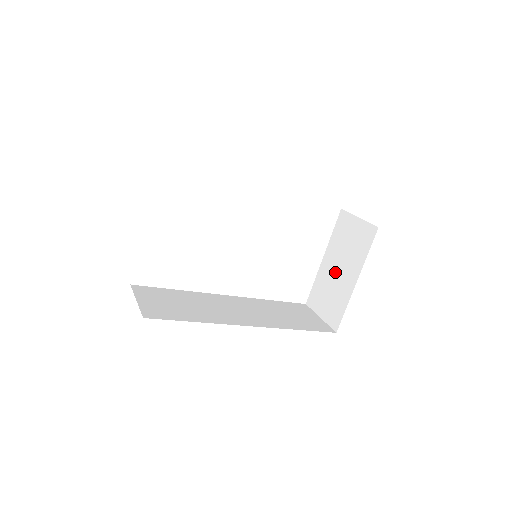
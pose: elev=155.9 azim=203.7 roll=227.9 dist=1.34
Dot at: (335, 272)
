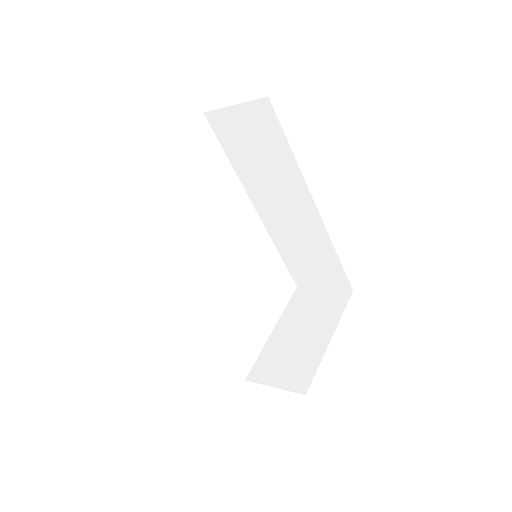
Dot at: (295, 337)
